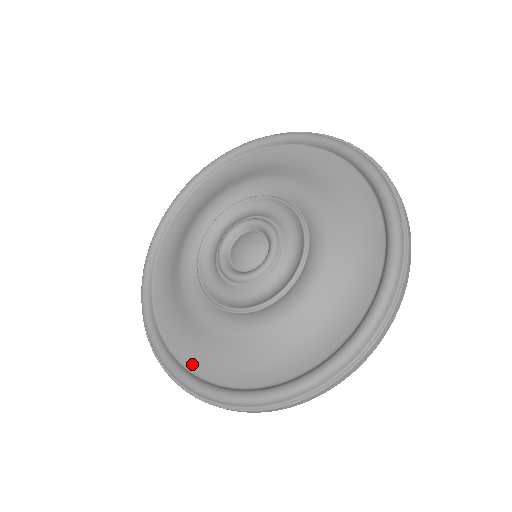
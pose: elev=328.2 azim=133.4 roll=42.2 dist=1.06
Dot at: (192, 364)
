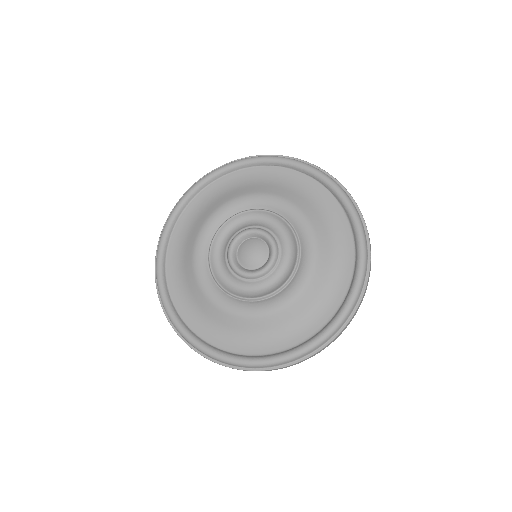
Dot at: (209, 337)
